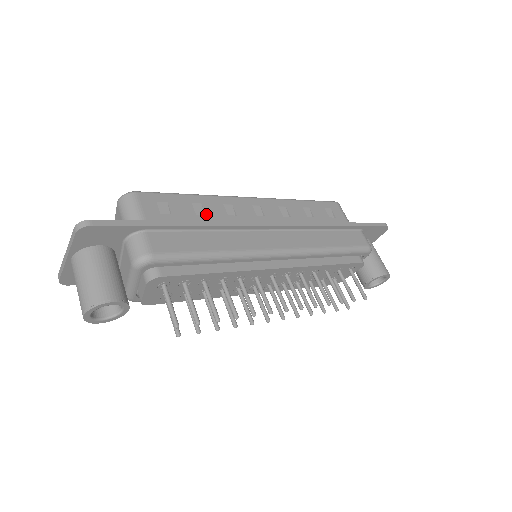
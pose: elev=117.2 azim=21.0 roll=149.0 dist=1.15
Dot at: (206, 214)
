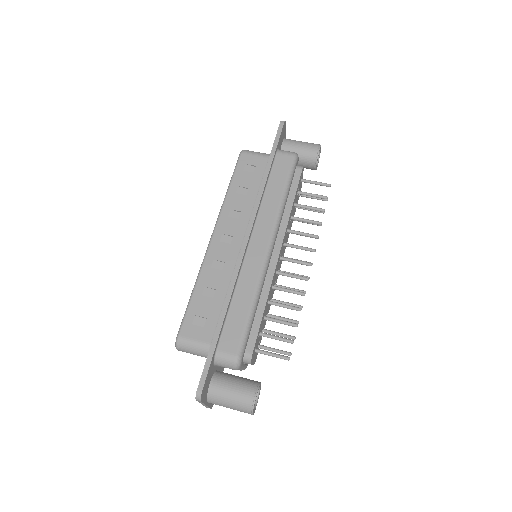
Dot at: (215, 289)
